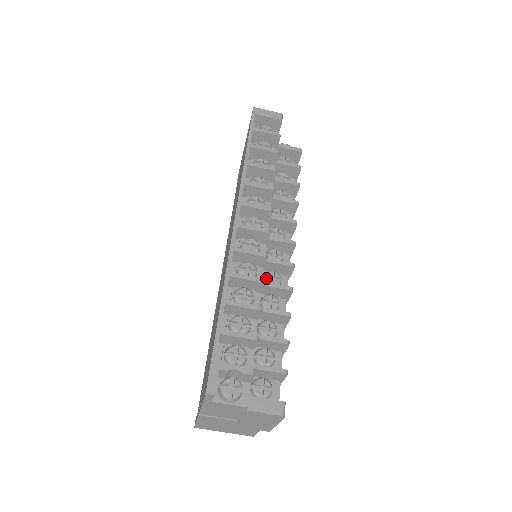
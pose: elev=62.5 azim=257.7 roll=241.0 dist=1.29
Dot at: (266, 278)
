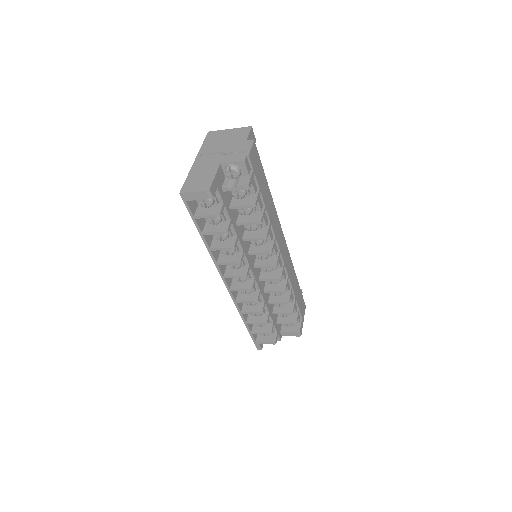
Dot at: occluded
